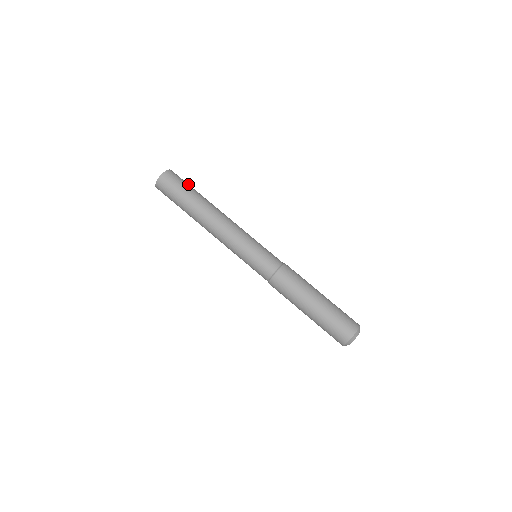
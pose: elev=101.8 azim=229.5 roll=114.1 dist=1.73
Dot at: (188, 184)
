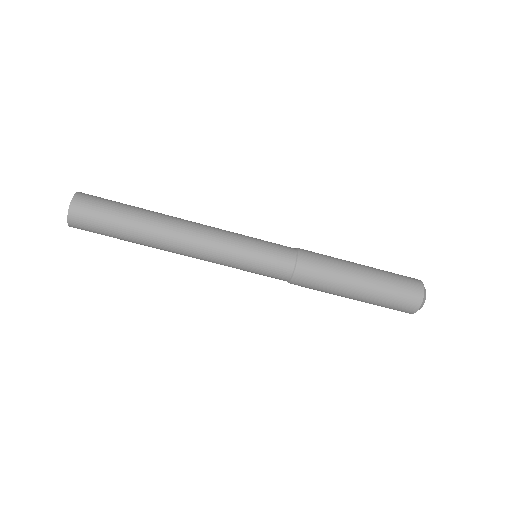
Dot at: (113, 203)
